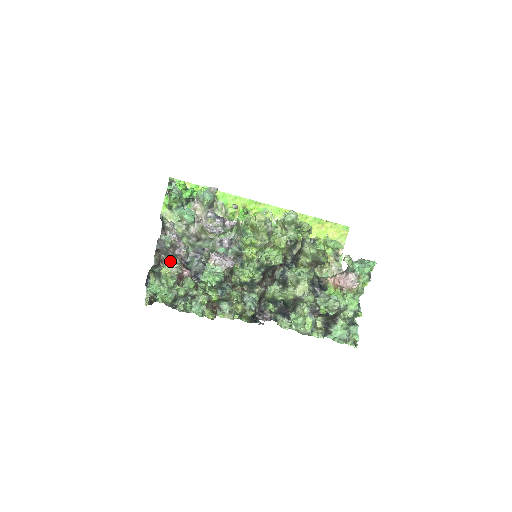
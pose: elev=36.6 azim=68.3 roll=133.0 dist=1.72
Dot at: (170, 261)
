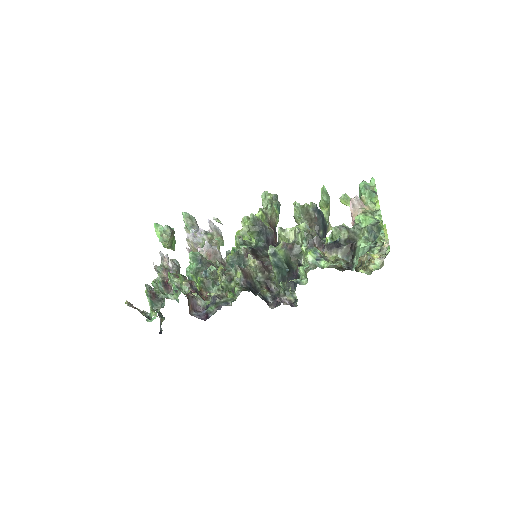
Dot at: occluded
